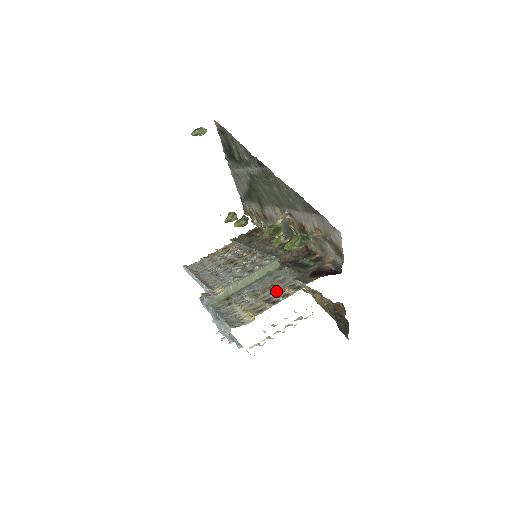
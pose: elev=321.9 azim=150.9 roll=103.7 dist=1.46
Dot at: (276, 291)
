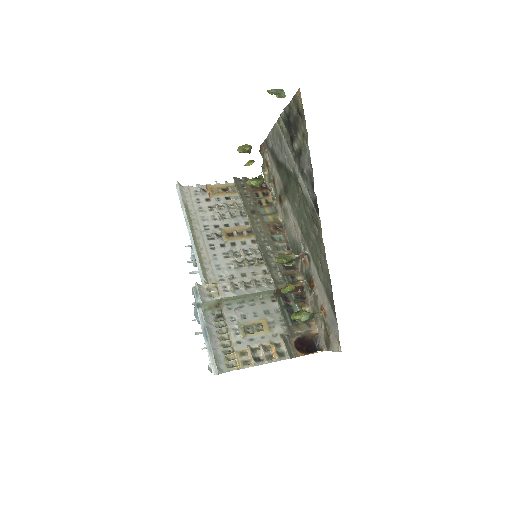
Dot at: (263, 341)
